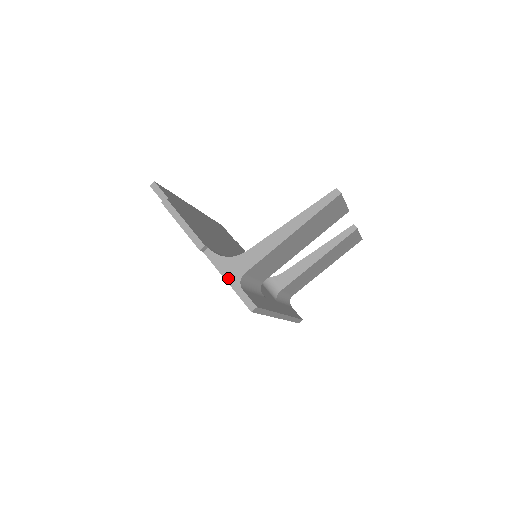
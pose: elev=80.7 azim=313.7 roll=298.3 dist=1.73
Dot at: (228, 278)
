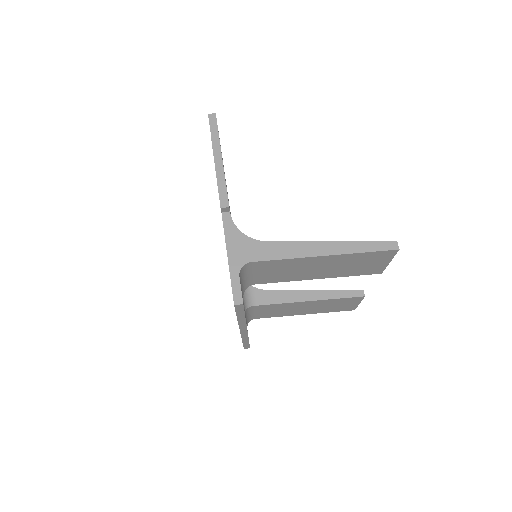
Dot at: (231, 255)
